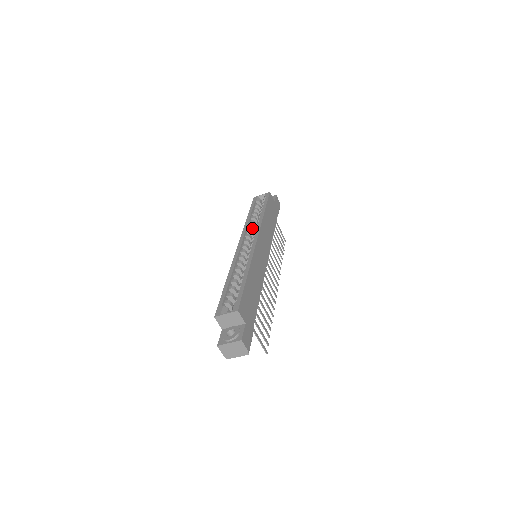
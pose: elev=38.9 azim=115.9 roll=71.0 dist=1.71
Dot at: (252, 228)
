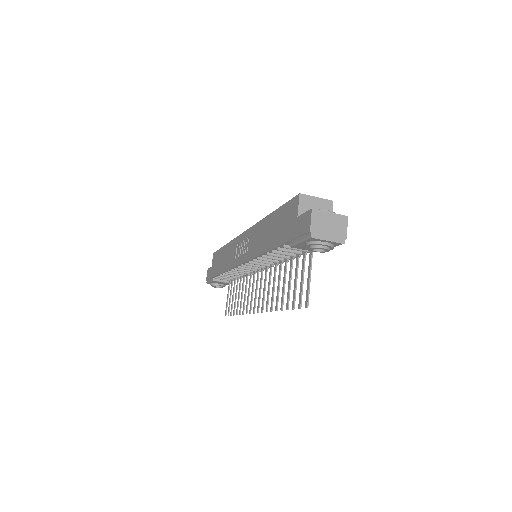
Dot at: occluded
